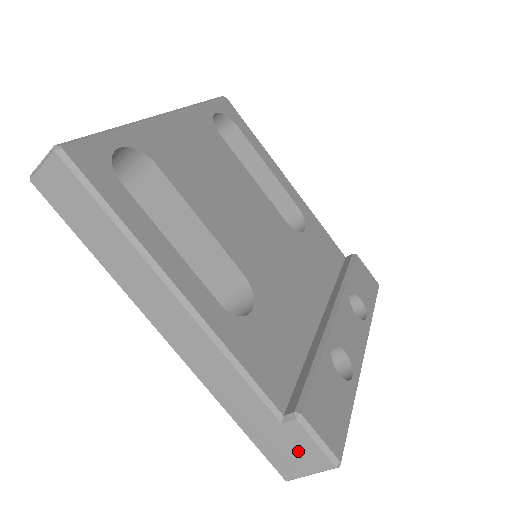
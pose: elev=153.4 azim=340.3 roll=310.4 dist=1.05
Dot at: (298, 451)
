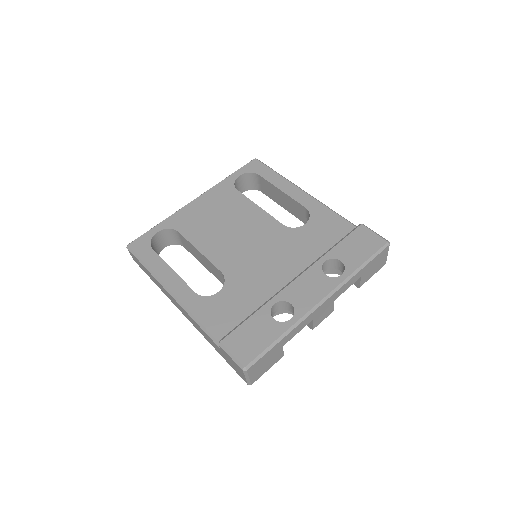
Dot at: (233, 364)
